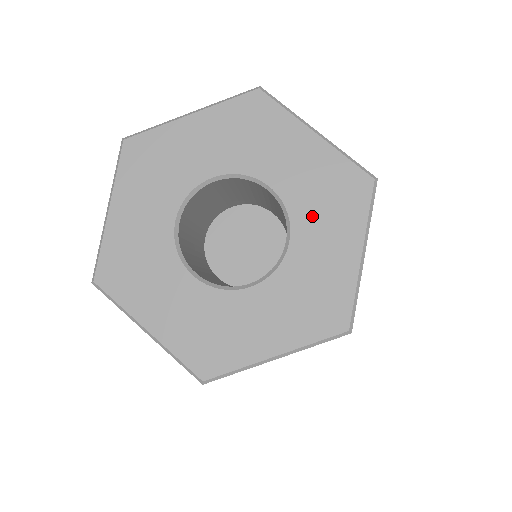
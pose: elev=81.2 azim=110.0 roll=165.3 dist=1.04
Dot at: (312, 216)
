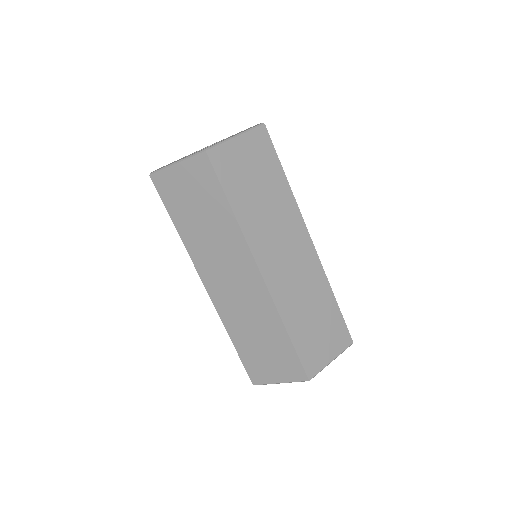
Dot at: occluded
